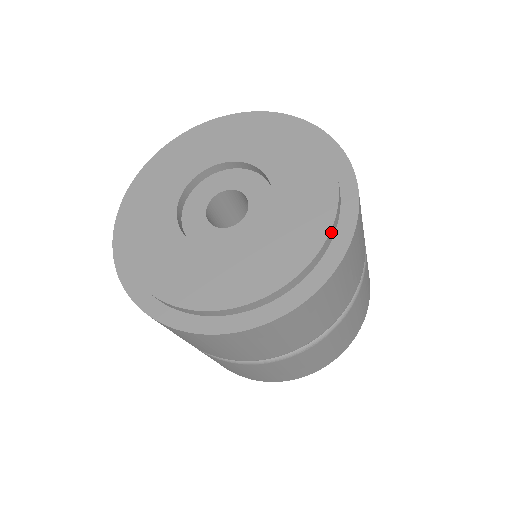
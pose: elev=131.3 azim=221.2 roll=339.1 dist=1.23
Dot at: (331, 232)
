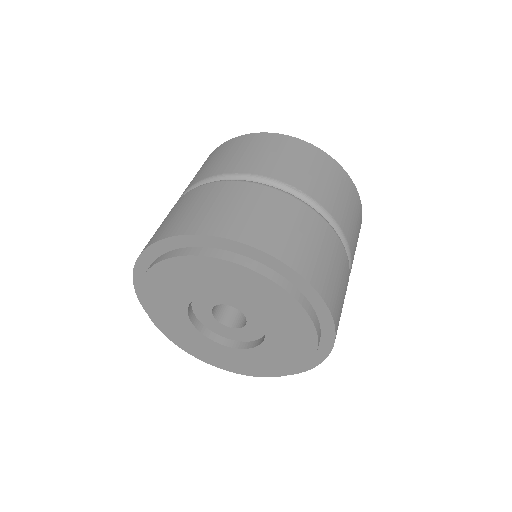
Dot at: (316, 326)
